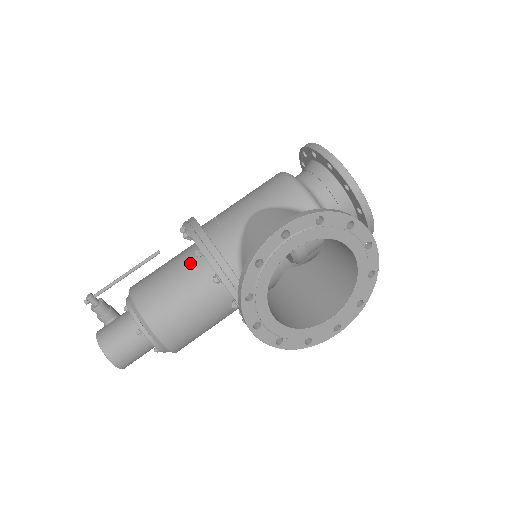
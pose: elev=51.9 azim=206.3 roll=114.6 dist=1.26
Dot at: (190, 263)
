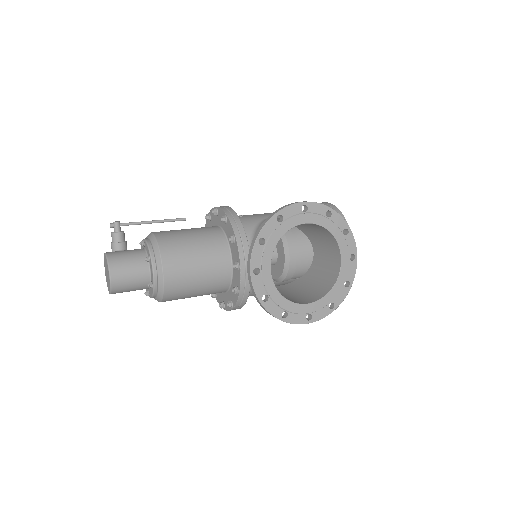
Dot at: (210, 230)
